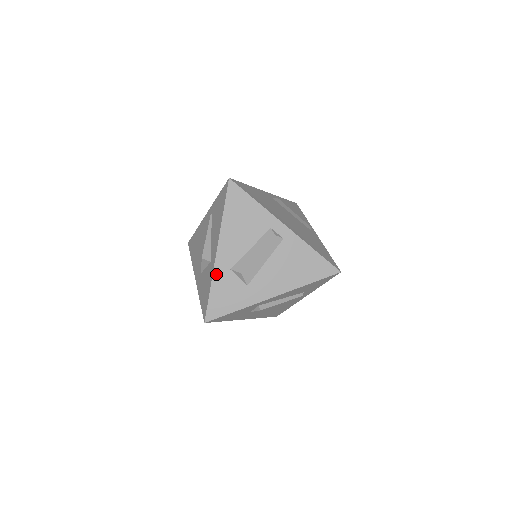
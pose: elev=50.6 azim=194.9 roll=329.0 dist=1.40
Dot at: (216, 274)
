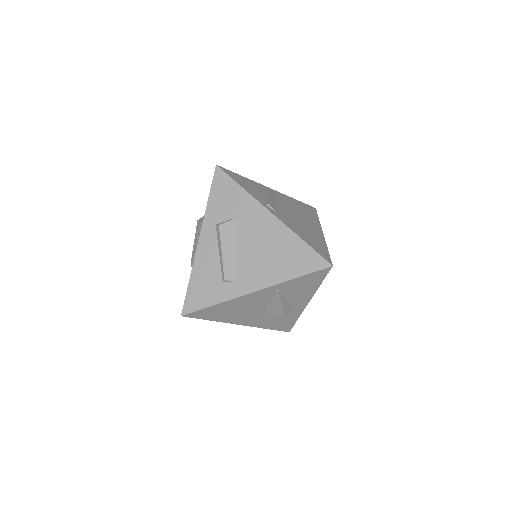
Dot at: (302, 311)
